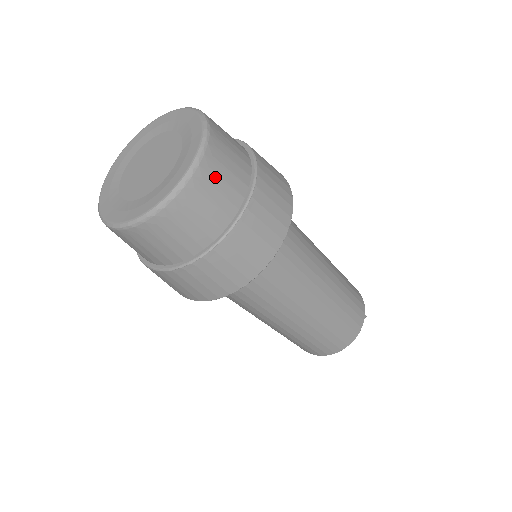
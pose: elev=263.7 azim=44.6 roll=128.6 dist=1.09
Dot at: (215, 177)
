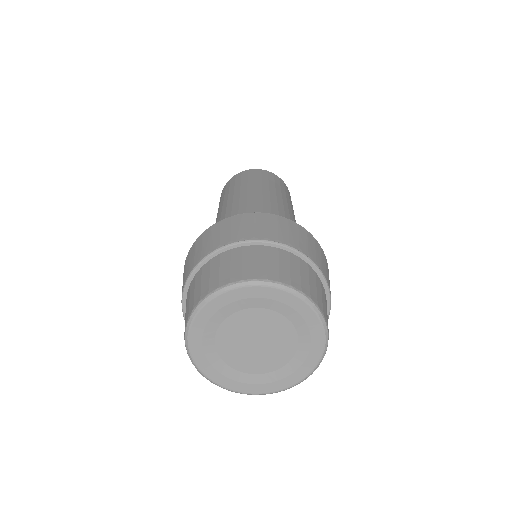
Dot at: occluded
